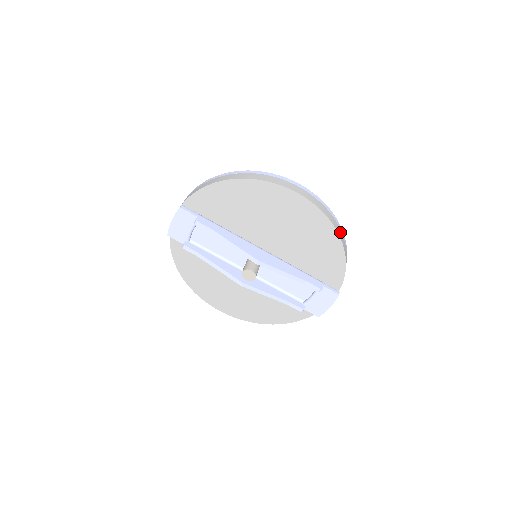
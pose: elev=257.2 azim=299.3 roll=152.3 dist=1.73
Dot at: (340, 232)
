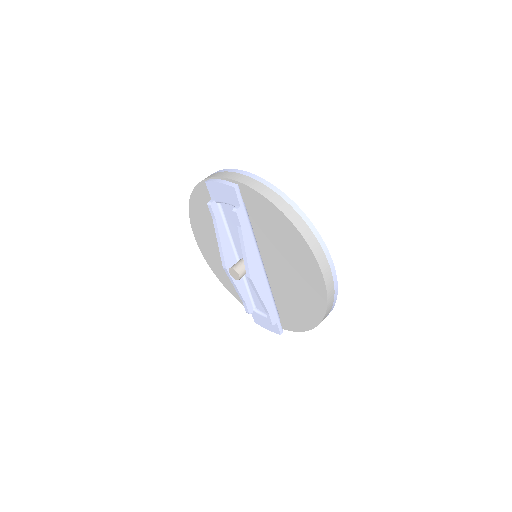
Dot at: (324, 318)
